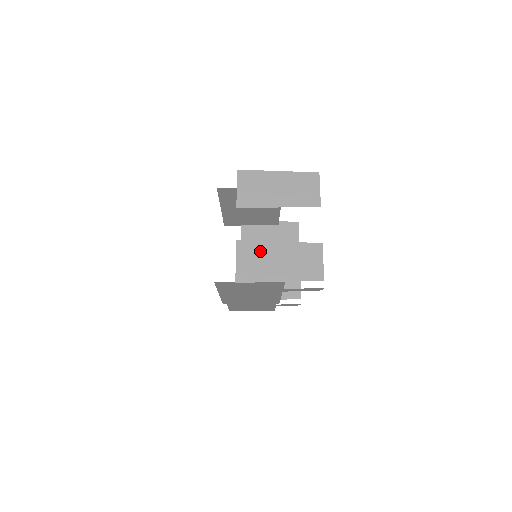
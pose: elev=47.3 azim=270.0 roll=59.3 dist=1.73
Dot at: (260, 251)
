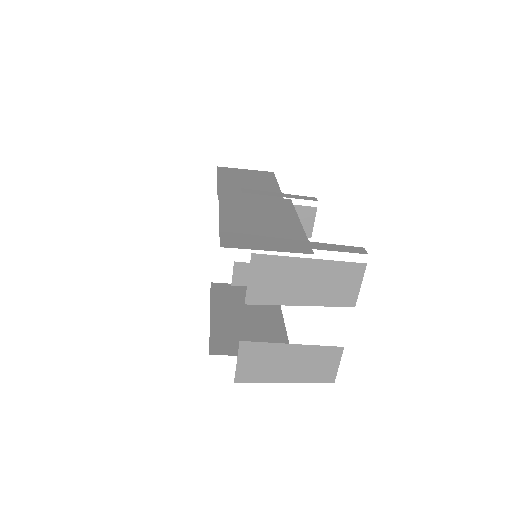
Dot at: (268, 353)
